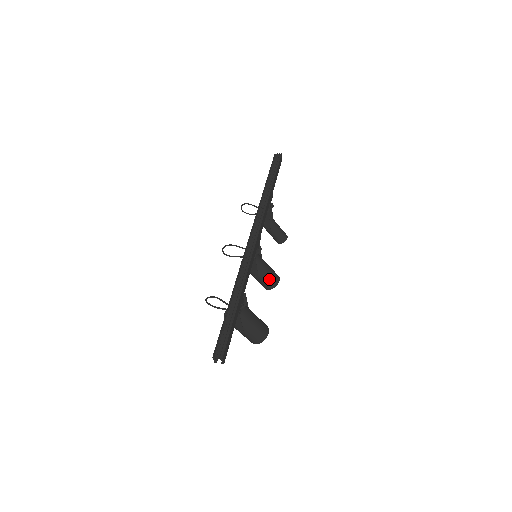
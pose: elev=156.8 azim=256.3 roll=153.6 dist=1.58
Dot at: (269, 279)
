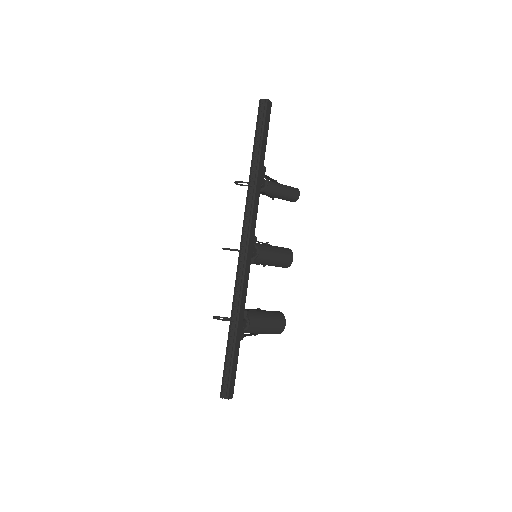
Dot at: (280, 264)
